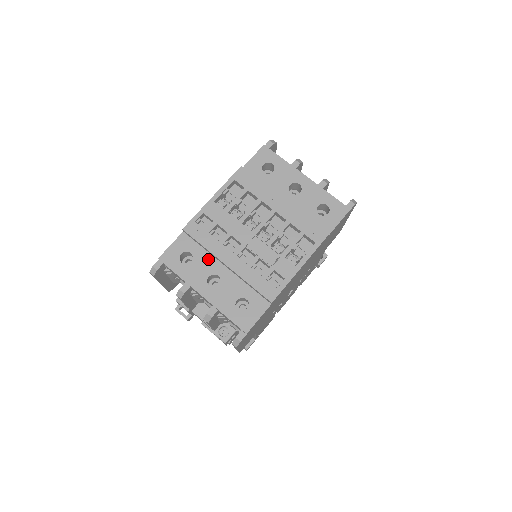
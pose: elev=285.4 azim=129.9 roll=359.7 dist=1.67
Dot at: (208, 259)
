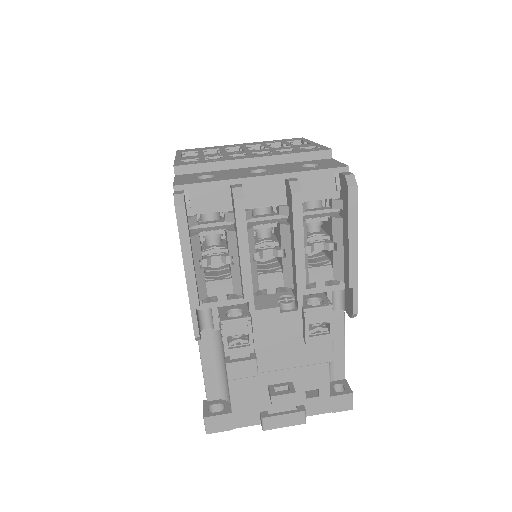
Dot at: (229, 171)
